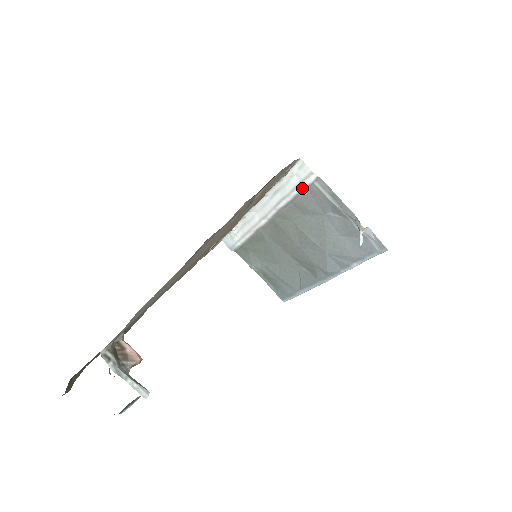
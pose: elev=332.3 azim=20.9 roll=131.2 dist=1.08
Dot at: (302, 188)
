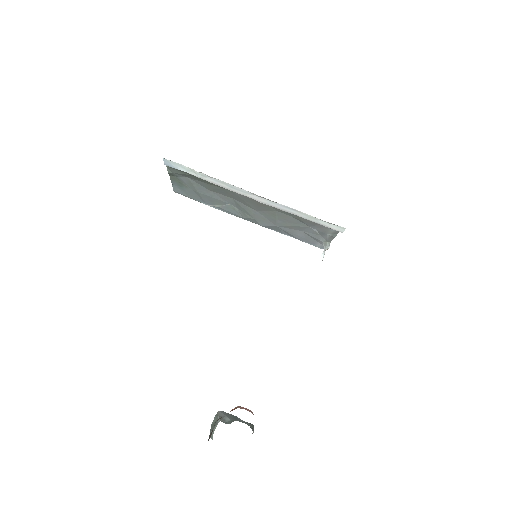
Dot at: (320, 224)
